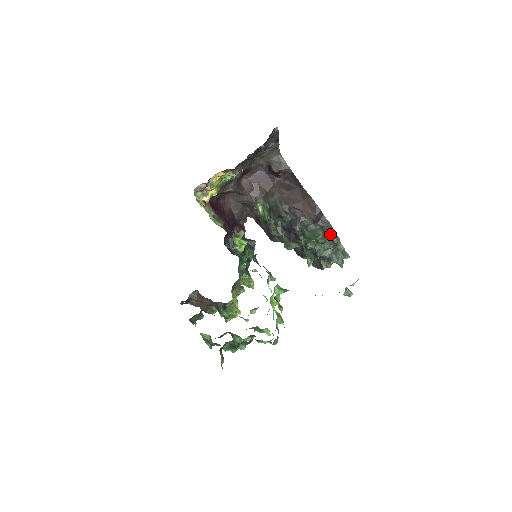
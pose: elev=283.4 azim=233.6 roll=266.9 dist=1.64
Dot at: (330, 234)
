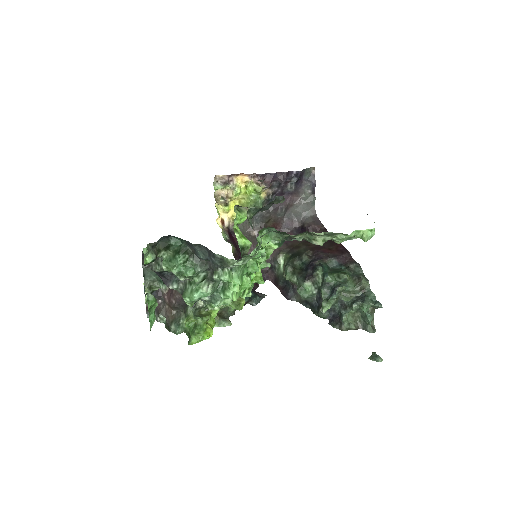
Dot at: (357, 274)
